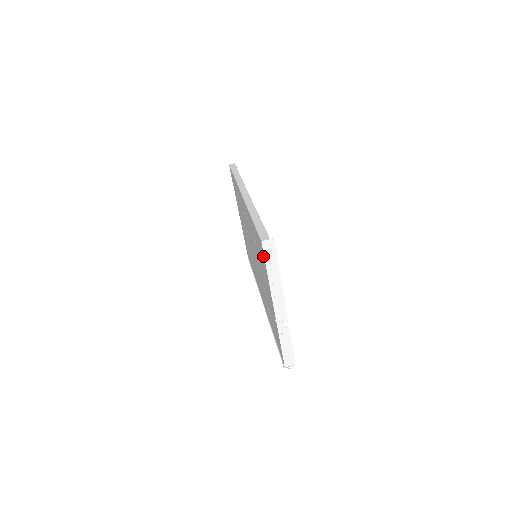
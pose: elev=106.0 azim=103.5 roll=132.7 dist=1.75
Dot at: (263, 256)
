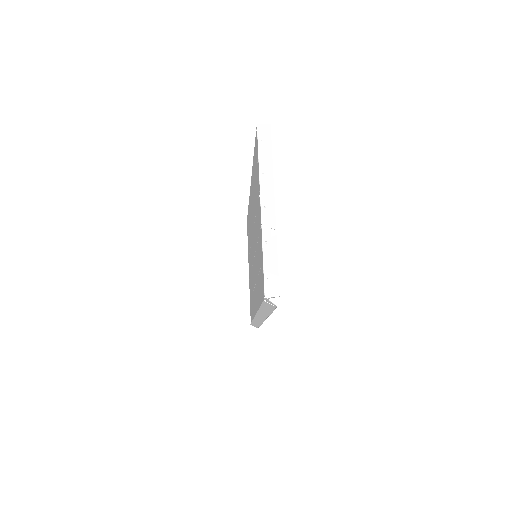
Dot at: (257, 147)
